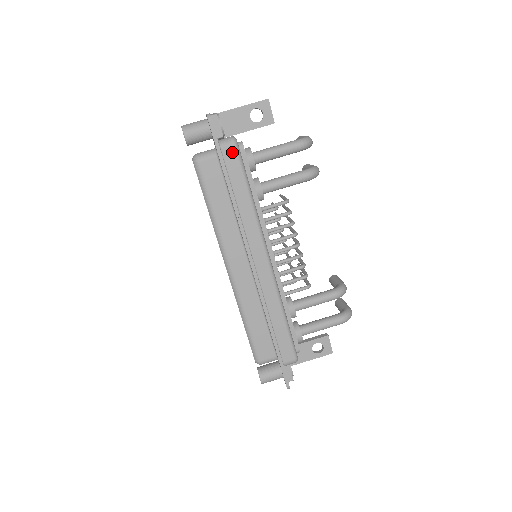
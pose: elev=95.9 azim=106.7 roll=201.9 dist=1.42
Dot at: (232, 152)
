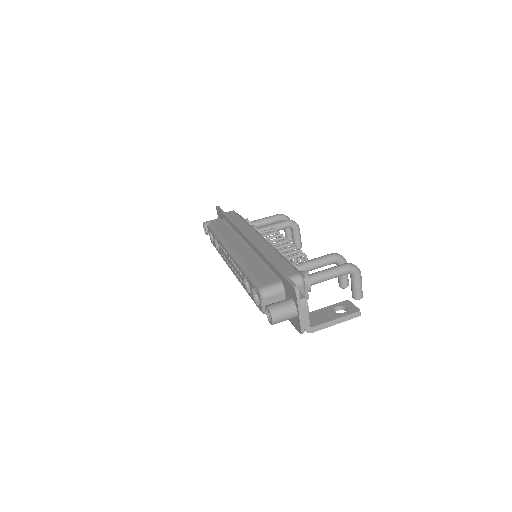
Dot at: (231, 212)
